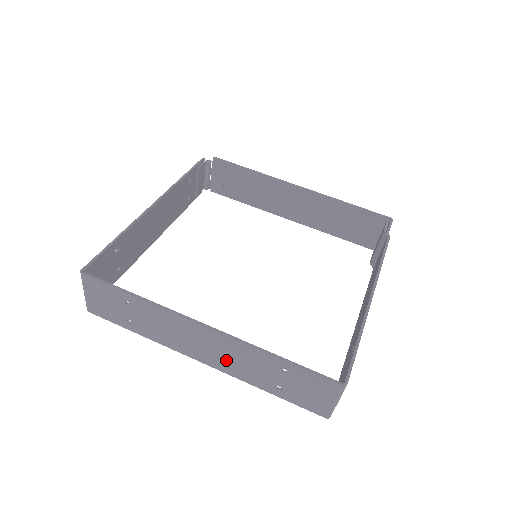
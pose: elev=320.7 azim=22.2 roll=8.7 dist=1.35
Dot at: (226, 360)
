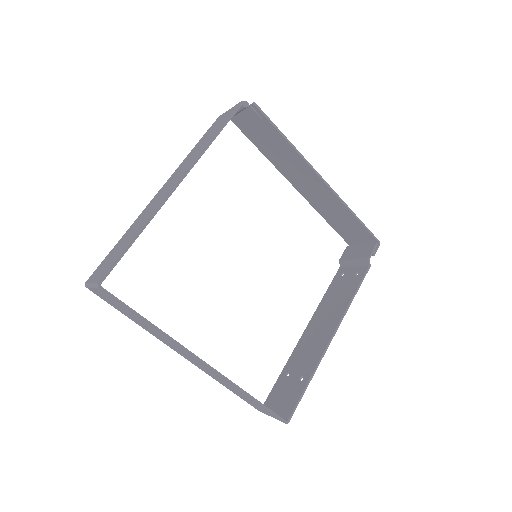
Dot at: (206, 371)
